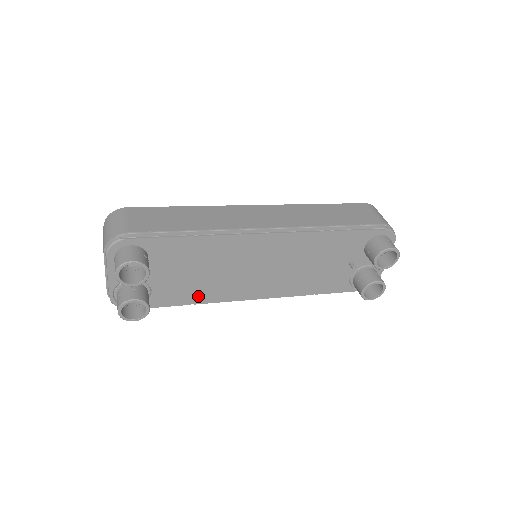
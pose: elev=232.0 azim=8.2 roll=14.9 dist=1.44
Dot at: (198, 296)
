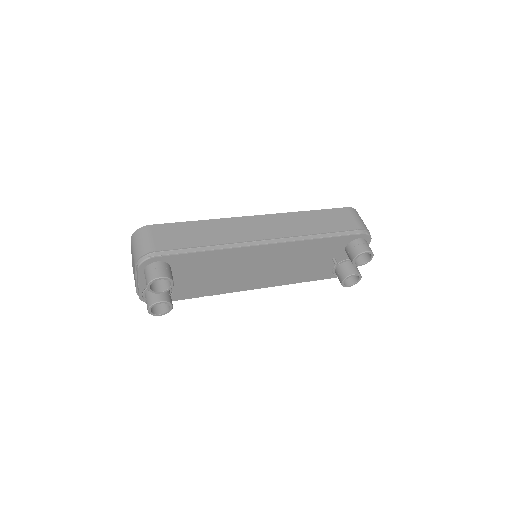
Dot at: (209, 290)
